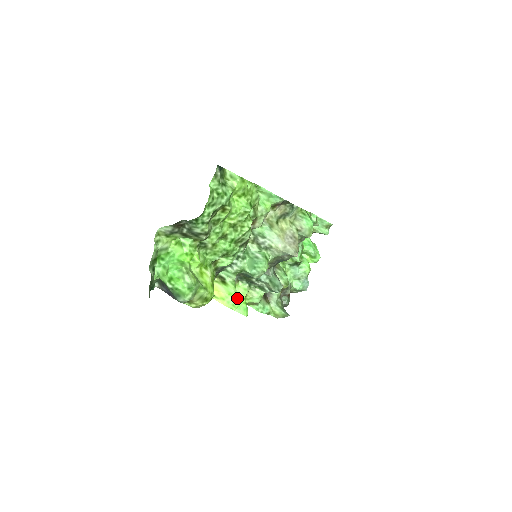
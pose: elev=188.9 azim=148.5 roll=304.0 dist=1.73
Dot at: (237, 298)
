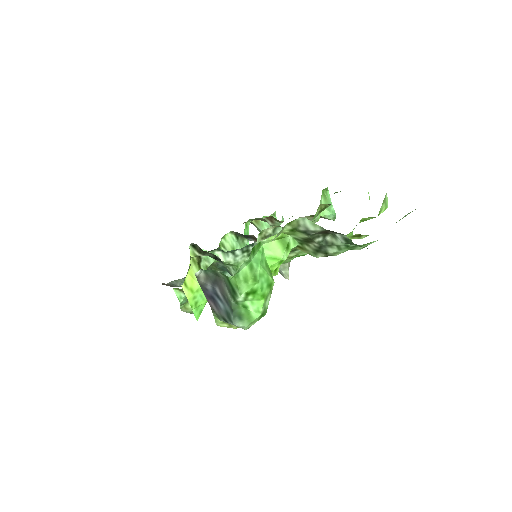
Dot at: occluded
